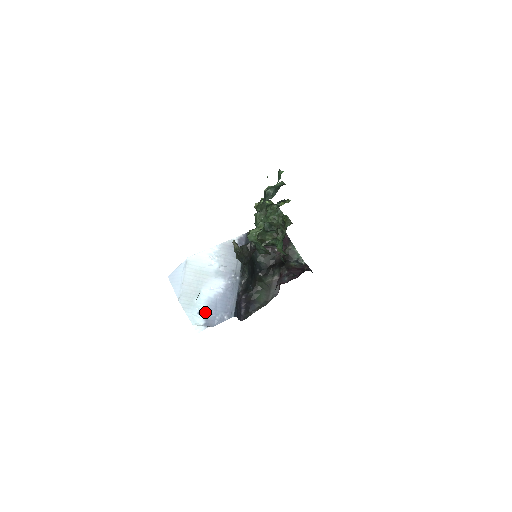
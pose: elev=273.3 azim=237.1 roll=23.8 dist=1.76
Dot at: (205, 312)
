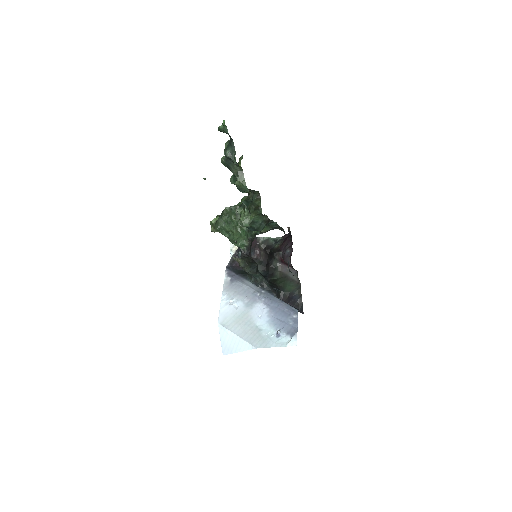
Dot at: (280, 331)
